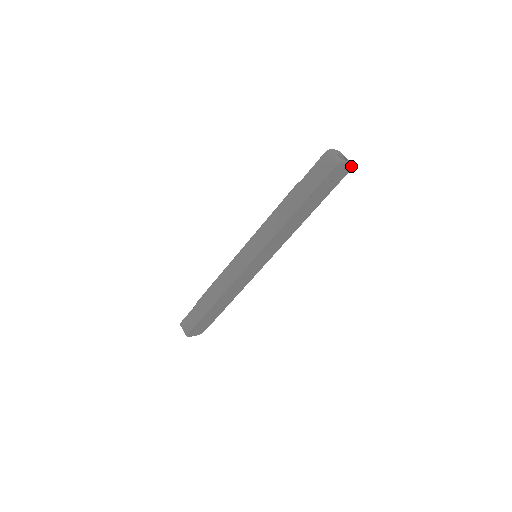
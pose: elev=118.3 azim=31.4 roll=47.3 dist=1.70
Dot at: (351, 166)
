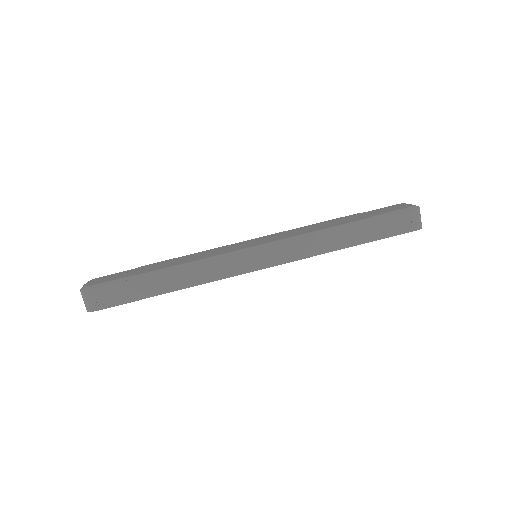
Dot at: occluded
